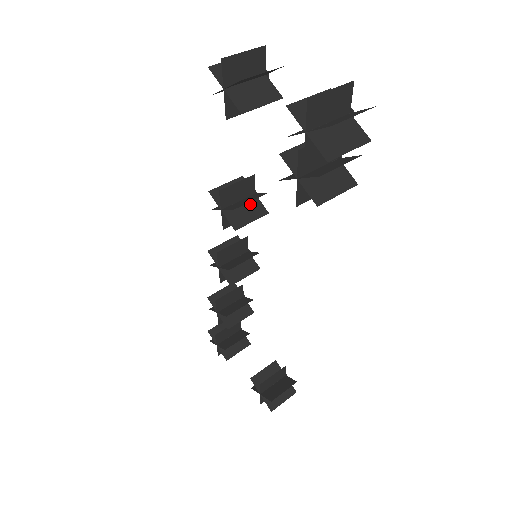
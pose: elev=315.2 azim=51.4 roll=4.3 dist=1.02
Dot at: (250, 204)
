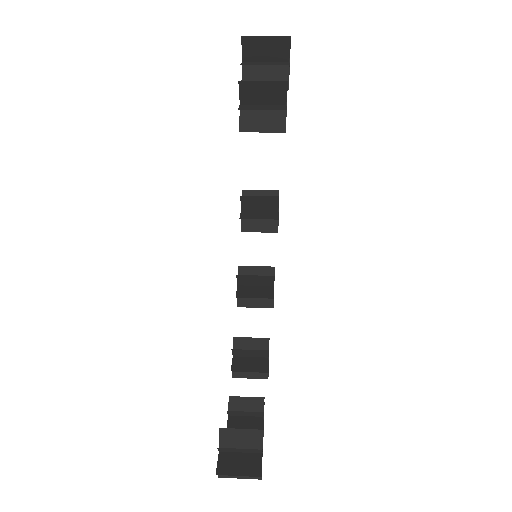
Dot at: (268, 213)
